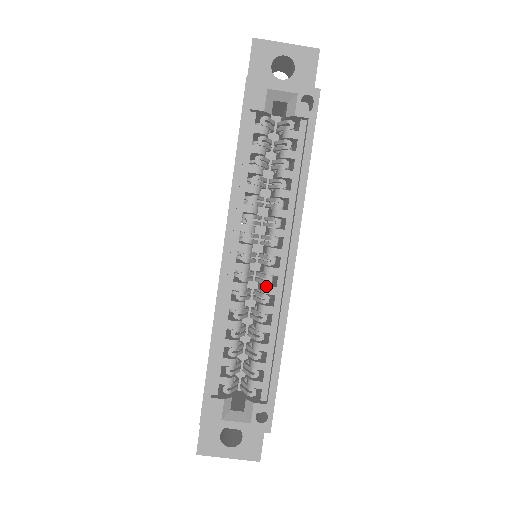
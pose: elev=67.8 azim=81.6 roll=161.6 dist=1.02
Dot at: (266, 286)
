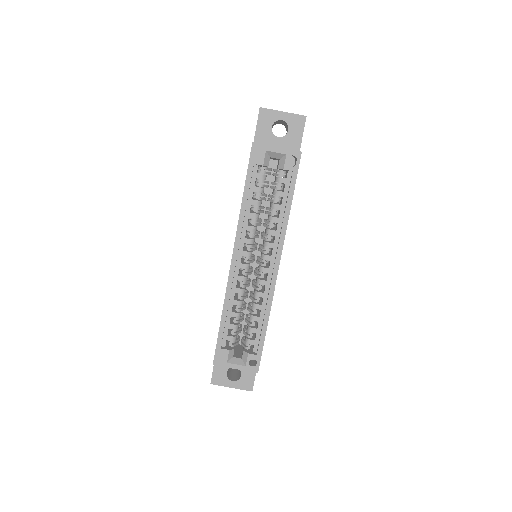
Dot at: (260, 279)
